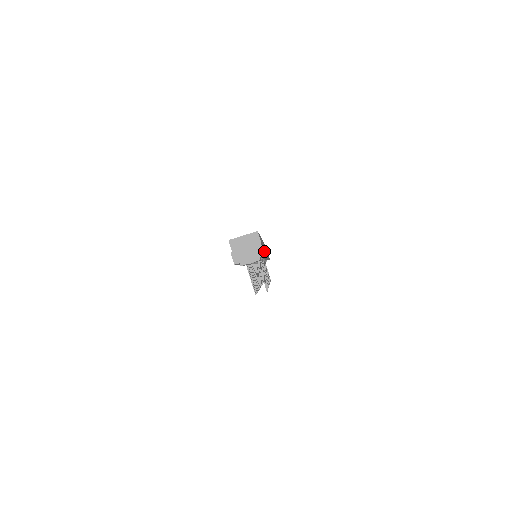
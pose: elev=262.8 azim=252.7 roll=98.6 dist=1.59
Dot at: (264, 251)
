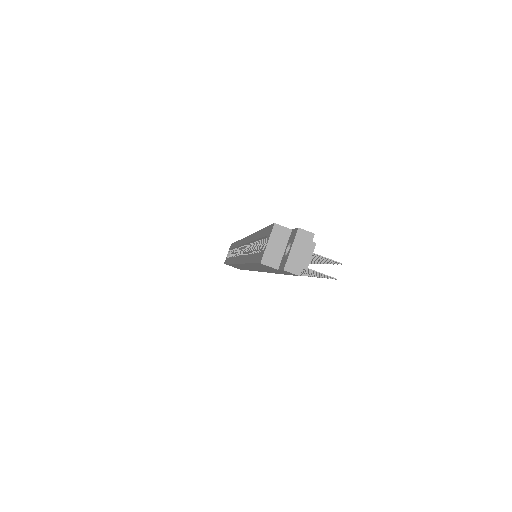
Dot at: occluded
